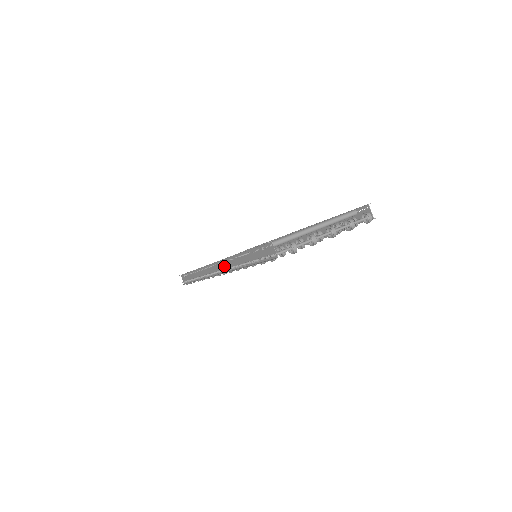
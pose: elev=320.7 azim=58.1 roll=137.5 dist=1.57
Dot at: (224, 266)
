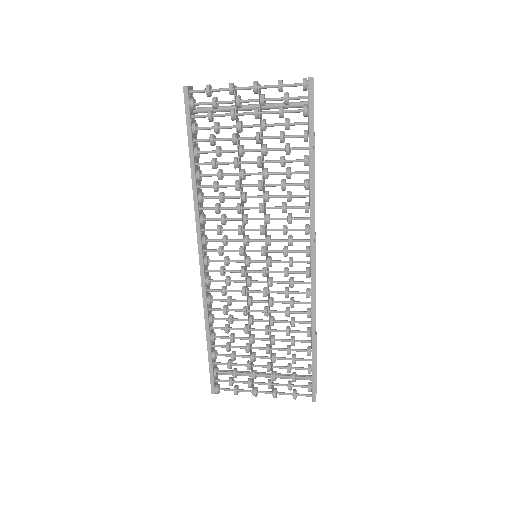
Dot at: occluded
